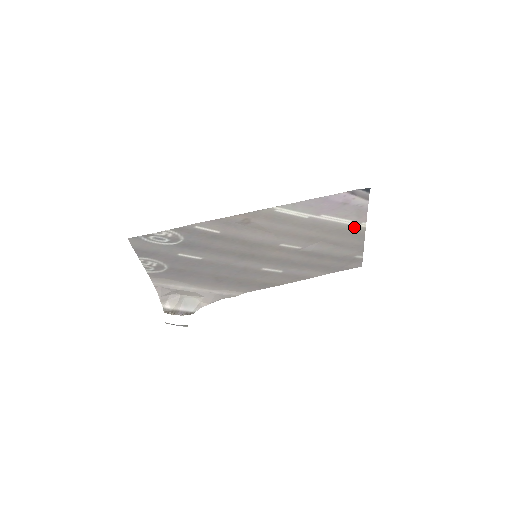
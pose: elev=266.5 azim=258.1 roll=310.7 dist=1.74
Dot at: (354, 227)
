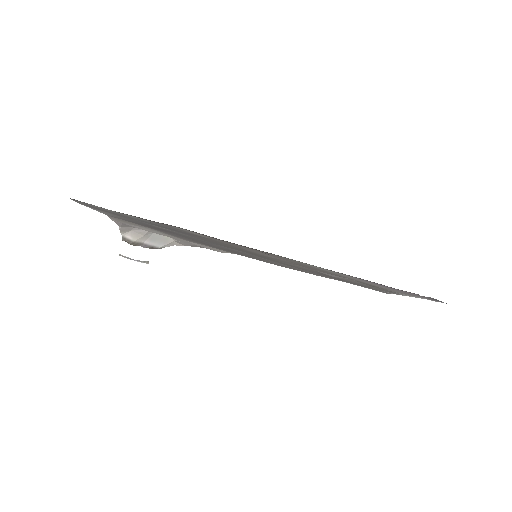
Dot at: occluded
